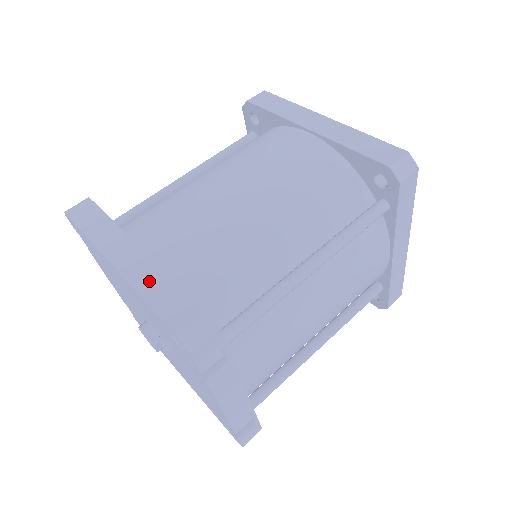
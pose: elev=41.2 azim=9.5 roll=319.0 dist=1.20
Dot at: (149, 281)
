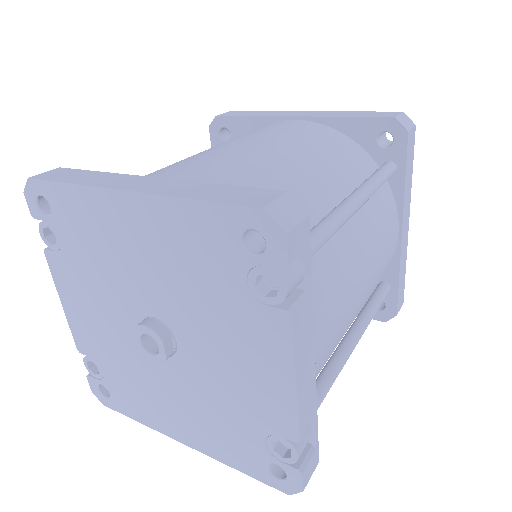
Dot at: (190, 189)
